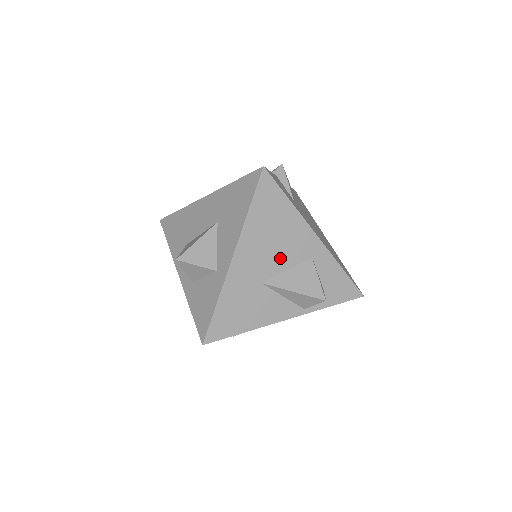
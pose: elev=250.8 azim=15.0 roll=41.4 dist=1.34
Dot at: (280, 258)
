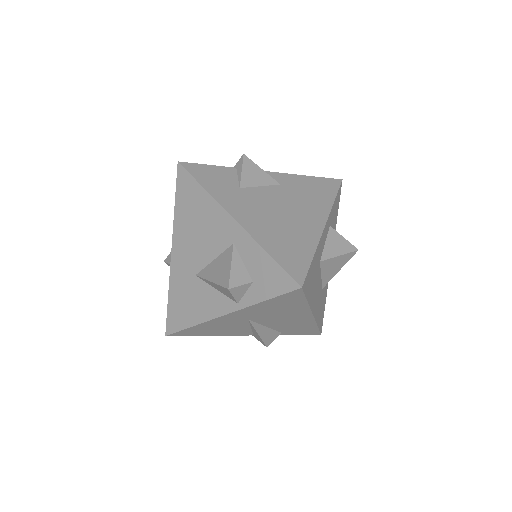
Dot at: (206, 248)
